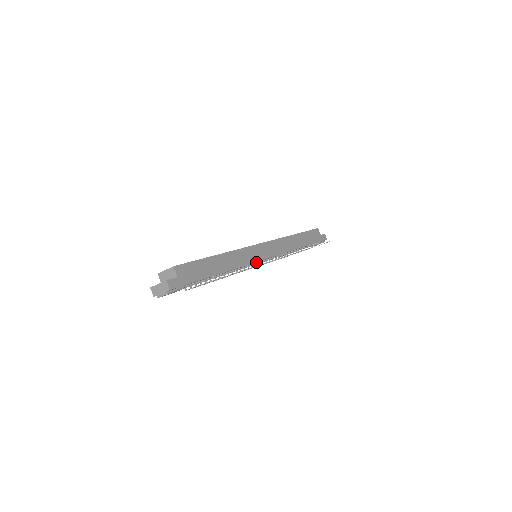
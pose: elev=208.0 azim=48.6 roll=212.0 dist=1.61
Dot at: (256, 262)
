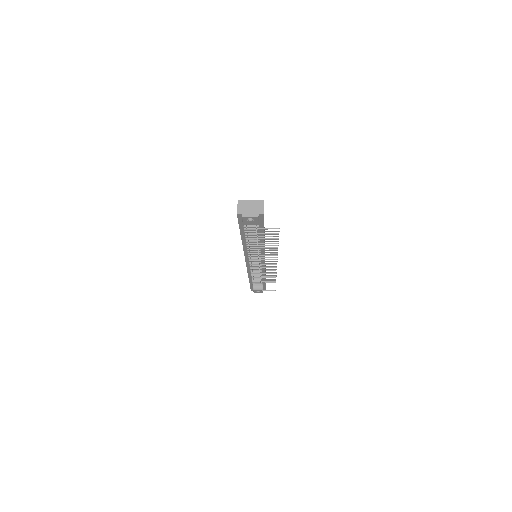
Dot at: (262, 258)
